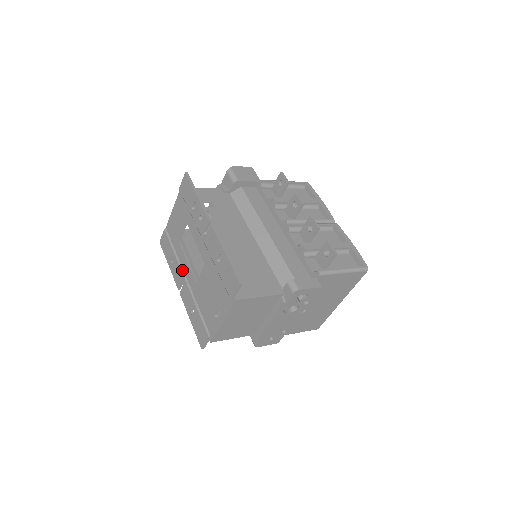
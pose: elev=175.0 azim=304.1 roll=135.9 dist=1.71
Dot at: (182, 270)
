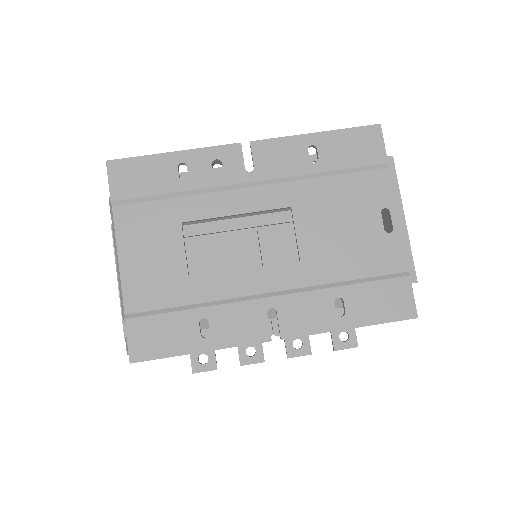
Dot at: (248, 298)
